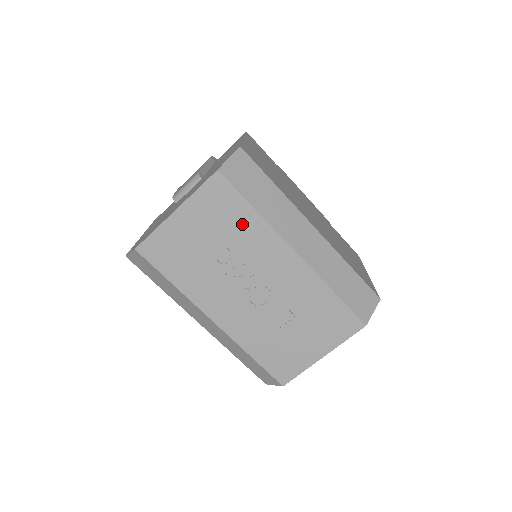
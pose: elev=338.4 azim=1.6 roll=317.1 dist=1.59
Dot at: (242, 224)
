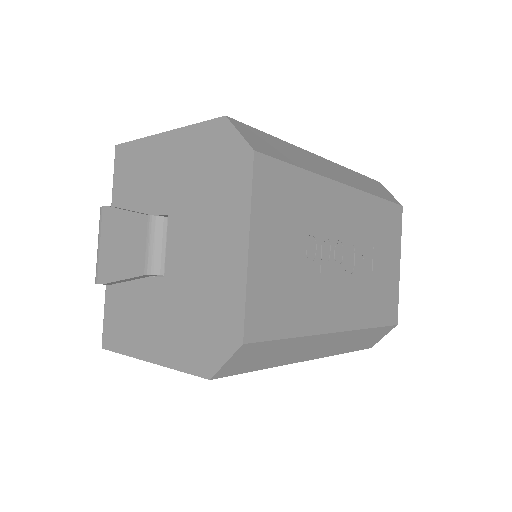
Dot at: (303, 197)
